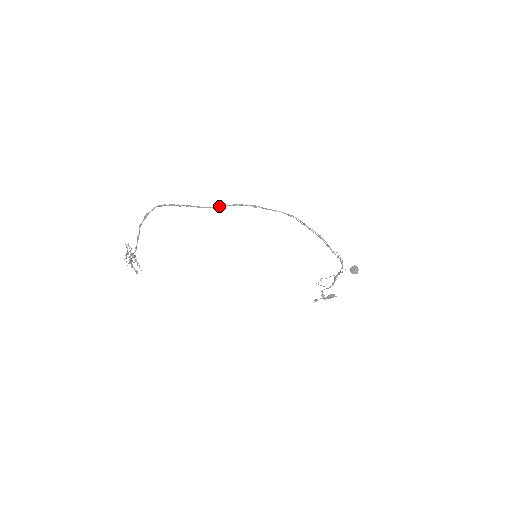
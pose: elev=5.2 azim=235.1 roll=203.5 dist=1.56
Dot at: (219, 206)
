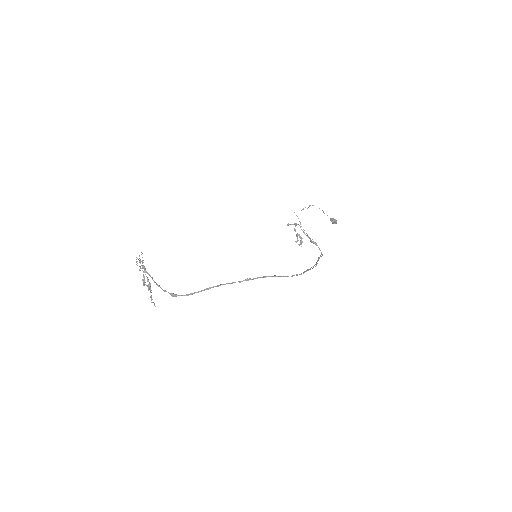
Dot at: occluded
